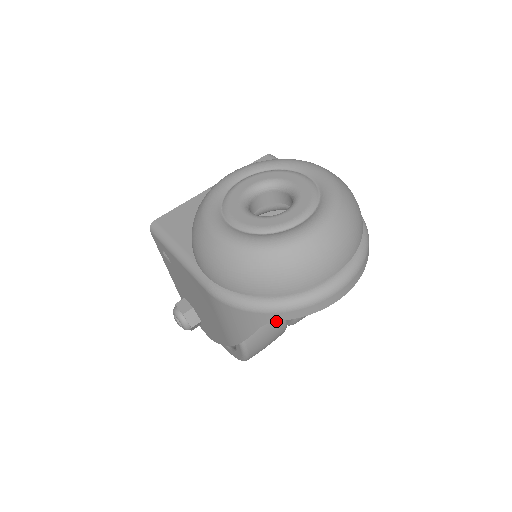
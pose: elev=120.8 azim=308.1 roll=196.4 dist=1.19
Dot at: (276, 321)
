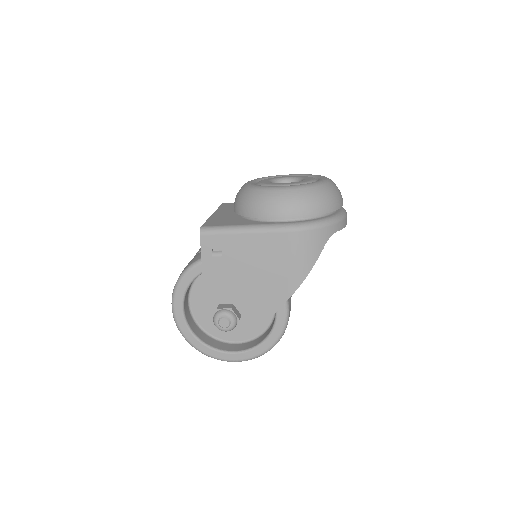
Dot at: occluded
